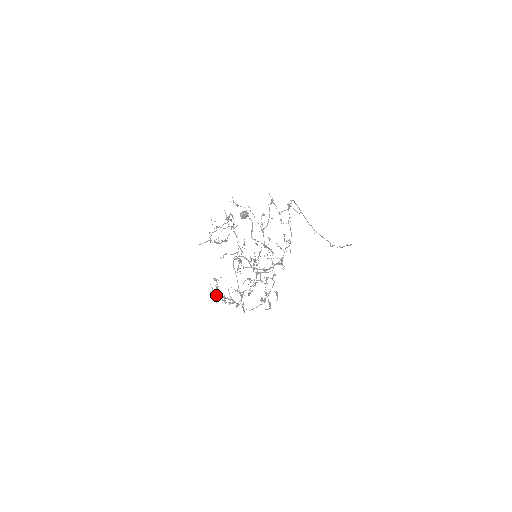
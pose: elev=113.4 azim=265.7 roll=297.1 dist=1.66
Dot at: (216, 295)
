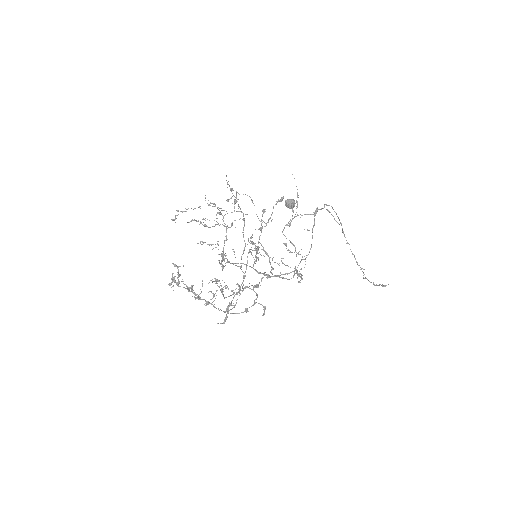
Dot at: (178, 283)
